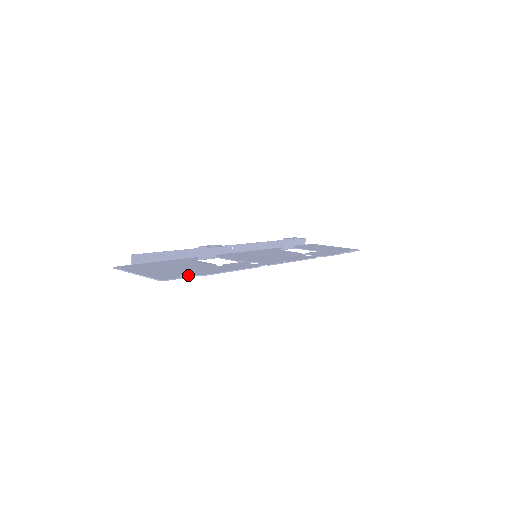
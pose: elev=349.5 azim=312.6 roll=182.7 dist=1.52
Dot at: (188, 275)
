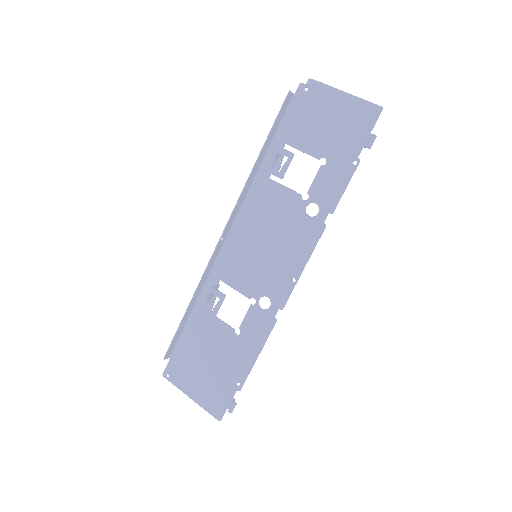
Dot at: (233, 409)
